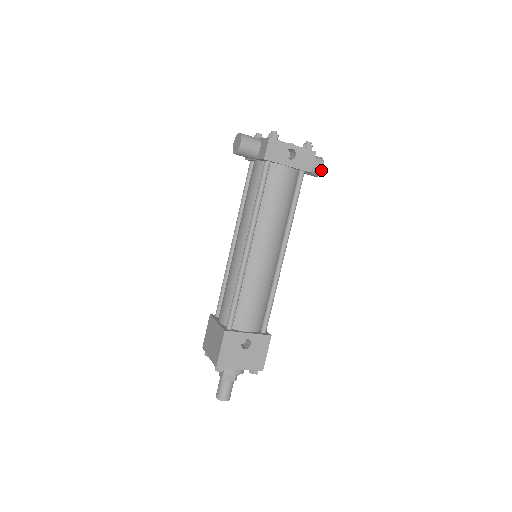
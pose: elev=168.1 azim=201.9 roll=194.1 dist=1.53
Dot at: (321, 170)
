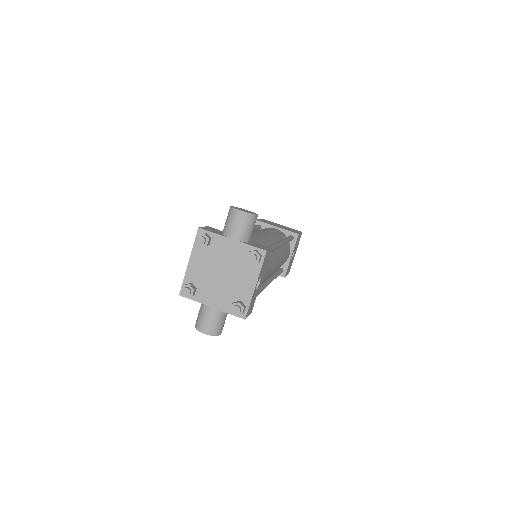
Dot at: (257, 216)
